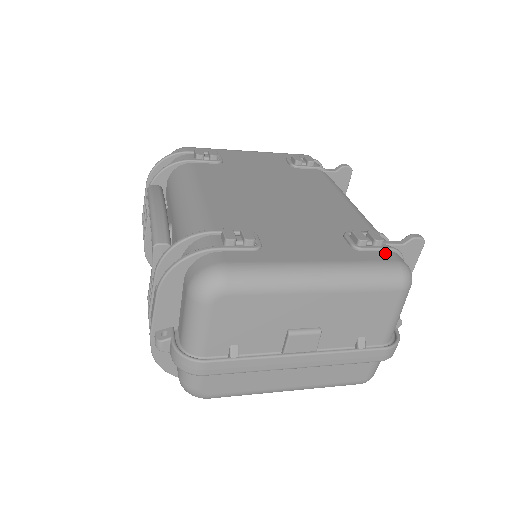
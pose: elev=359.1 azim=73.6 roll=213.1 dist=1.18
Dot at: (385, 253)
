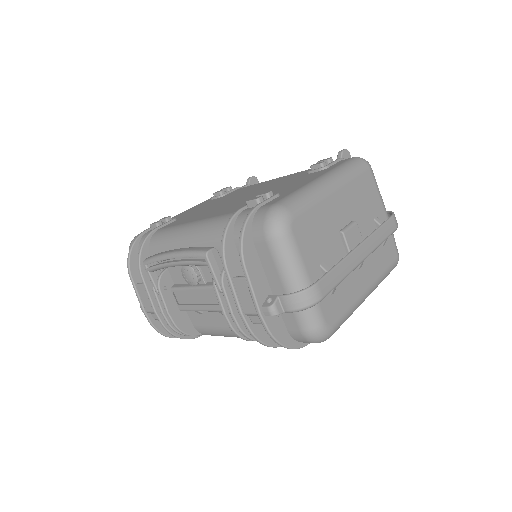
Dot at: (340, 161)
